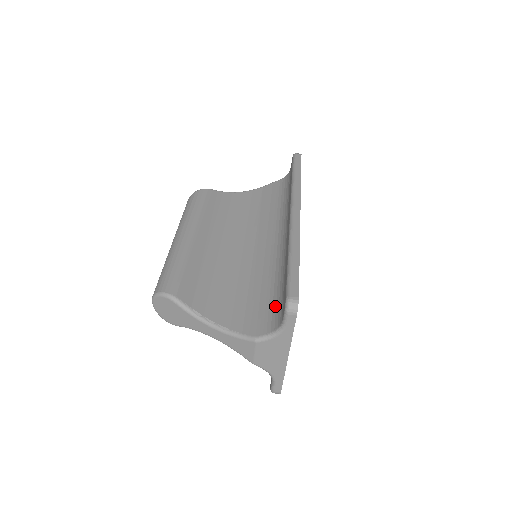
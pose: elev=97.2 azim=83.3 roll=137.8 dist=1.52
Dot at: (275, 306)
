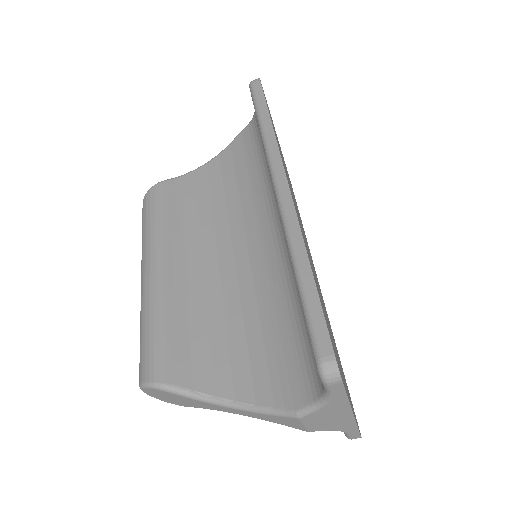
Dot at: (305, 351)
